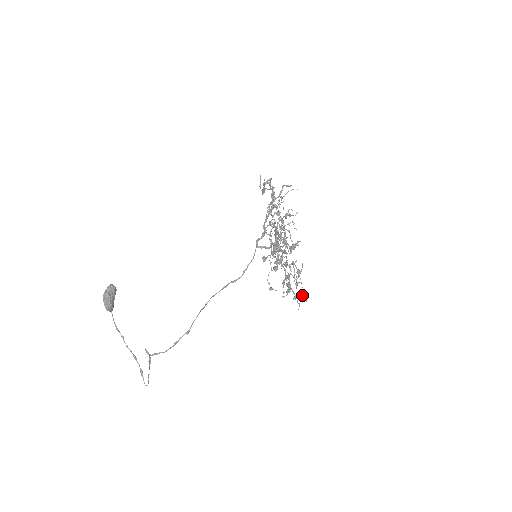
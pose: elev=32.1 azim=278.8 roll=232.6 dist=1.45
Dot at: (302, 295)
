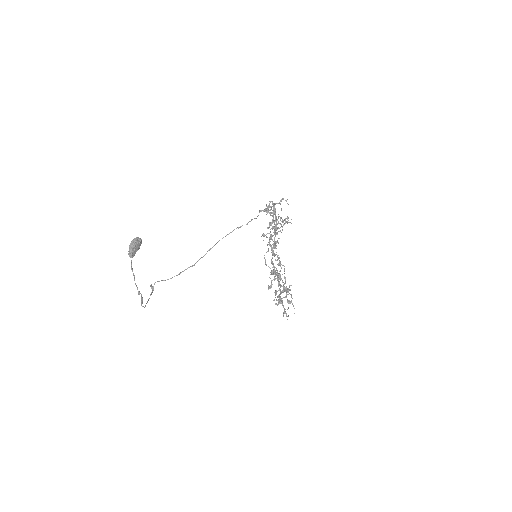
Dot at: (291, 302)
